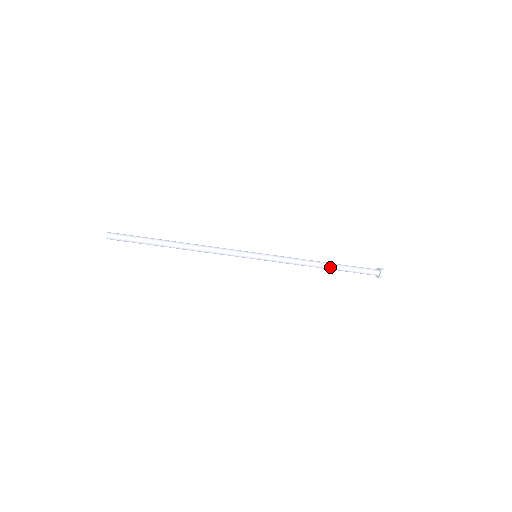
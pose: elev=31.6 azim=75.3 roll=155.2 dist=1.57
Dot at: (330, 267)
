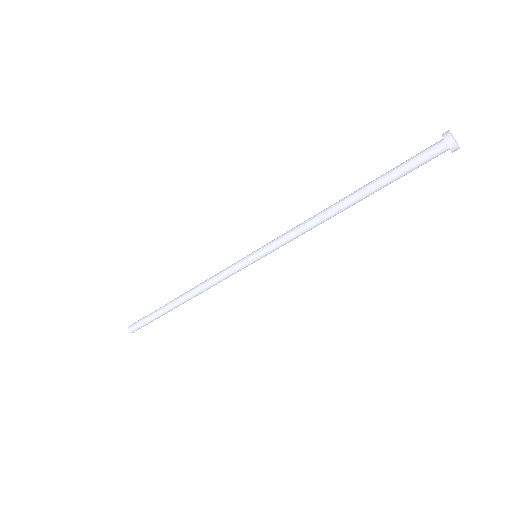
Dot at: (353, 198)
